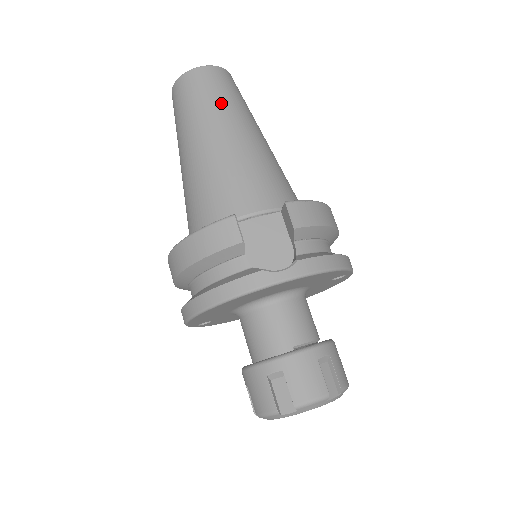
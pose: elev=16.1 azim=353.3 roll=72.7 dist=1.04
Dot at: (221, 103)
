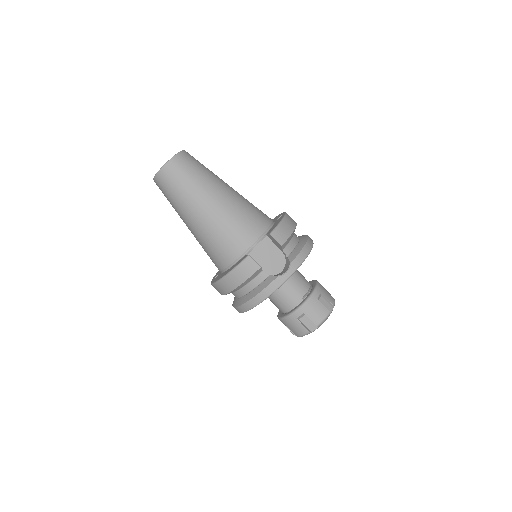
Dot at: (197, 181)
